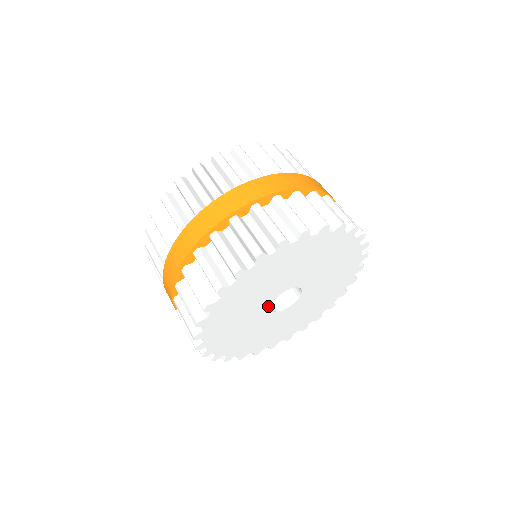
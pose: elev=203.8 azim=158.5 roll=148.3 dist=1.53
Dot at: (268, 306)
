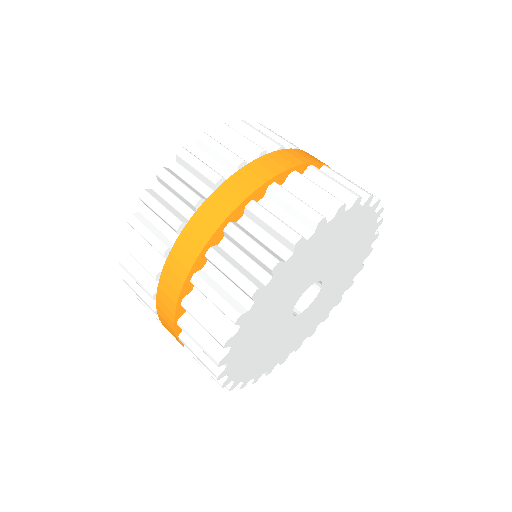
Dot at: (289, 315)
